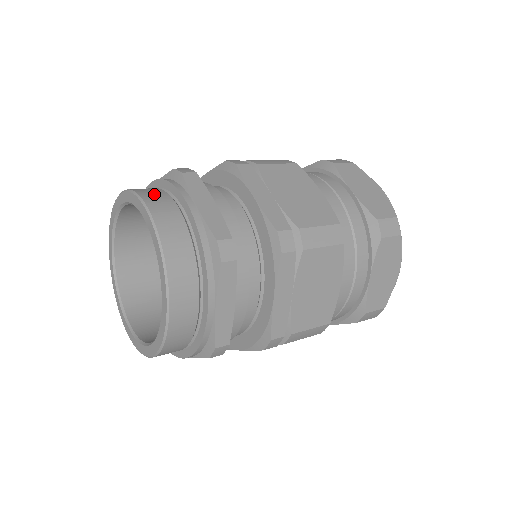
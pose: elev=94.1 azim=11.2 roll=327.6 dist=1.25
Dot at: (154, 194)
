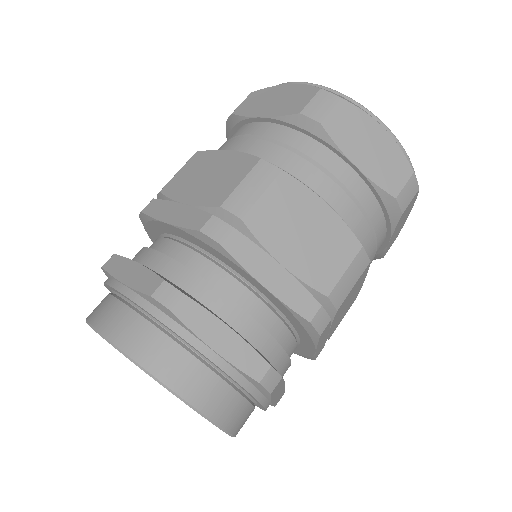
Dot at: (153, 349)
